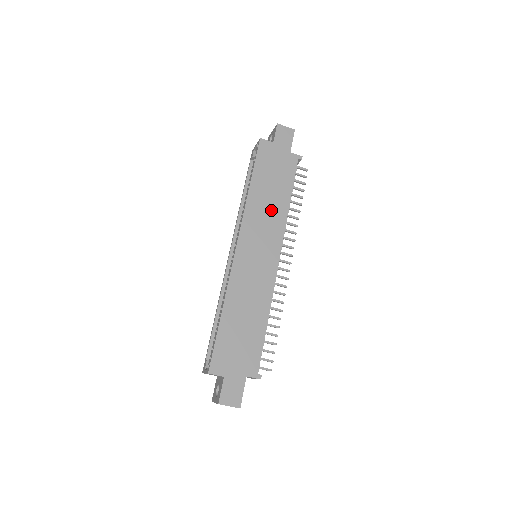
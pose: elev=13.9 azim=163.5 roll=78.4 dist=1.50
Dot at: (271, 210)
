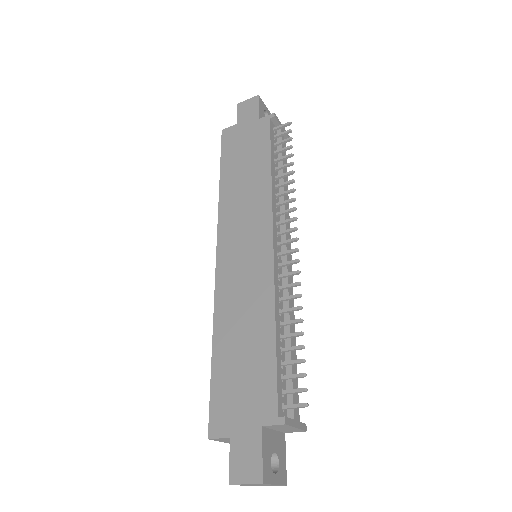
Dot at: (249, 192)
